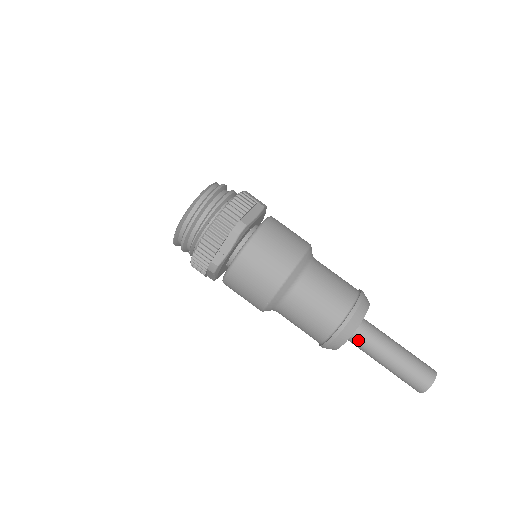
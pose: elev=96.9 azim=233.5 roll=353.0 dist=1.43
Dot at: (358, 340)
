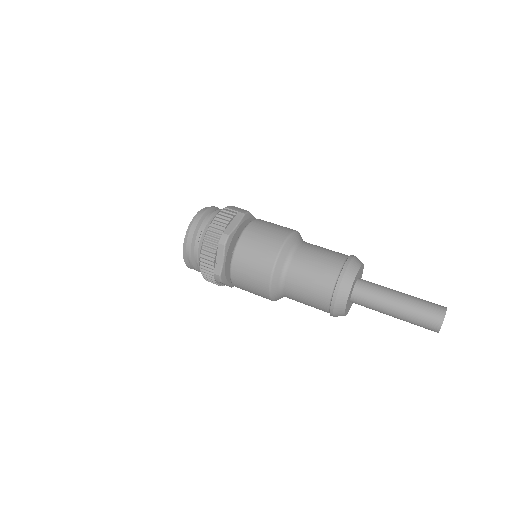
Dot at: (361, 301)
